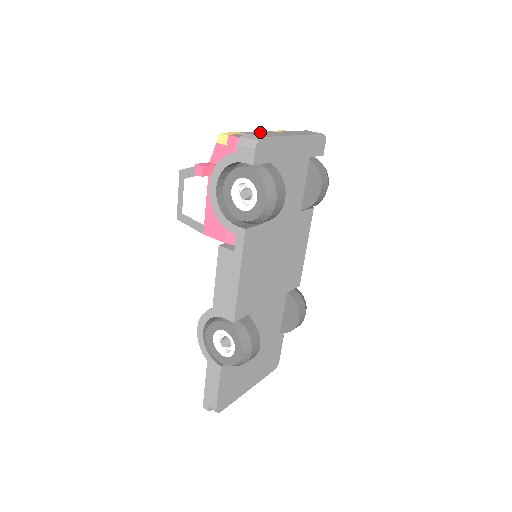
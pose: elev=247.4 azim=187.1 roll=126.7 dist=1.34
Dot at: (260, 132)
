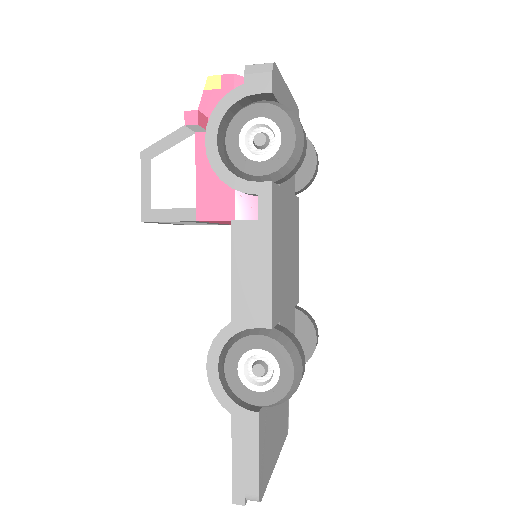
Dot at: occluded
